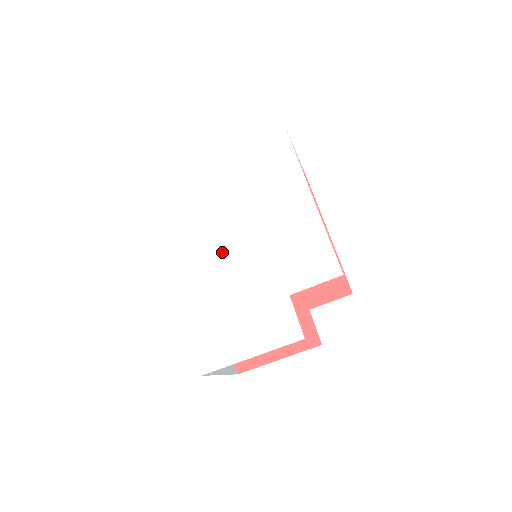
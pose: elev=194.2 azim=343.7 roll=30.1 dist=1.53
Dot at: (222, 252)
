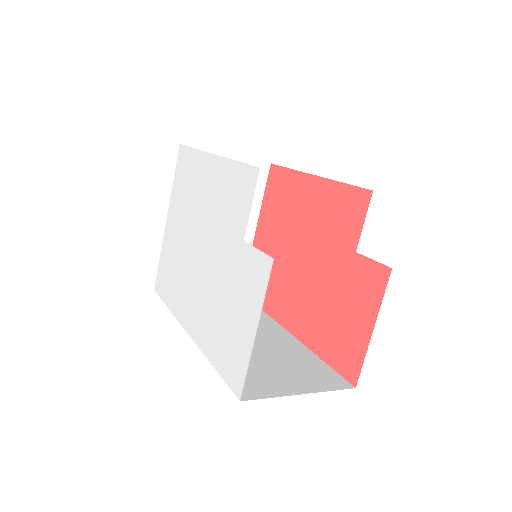
Dot at: (198, 275)
